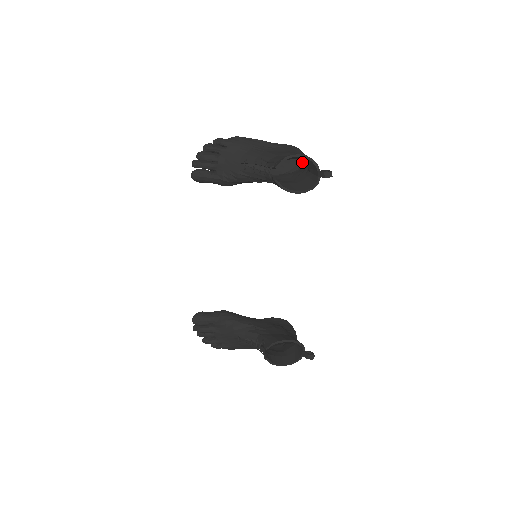
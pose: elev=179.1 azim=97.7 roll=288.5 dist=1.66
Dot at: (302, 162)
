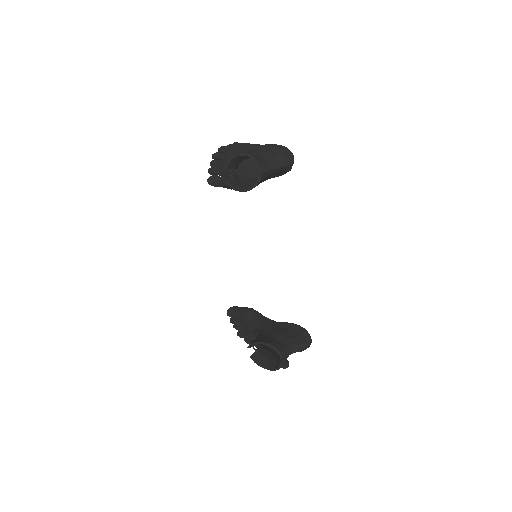
Dot at: occluded
